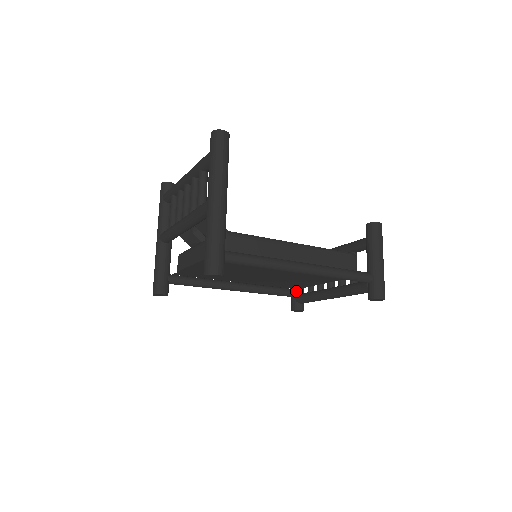
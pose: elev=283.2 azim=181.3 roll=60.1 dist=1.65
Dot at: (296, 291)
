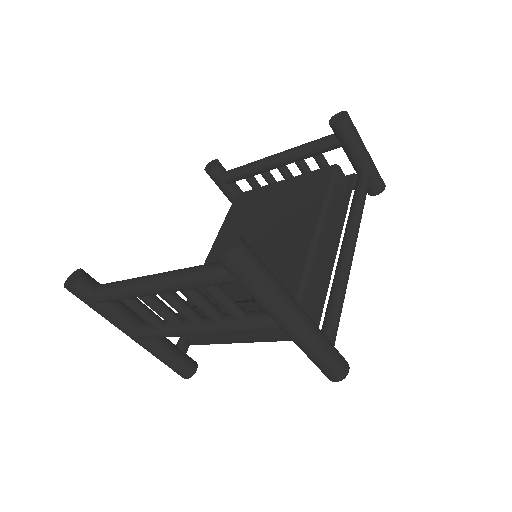
Dot at: occluded
